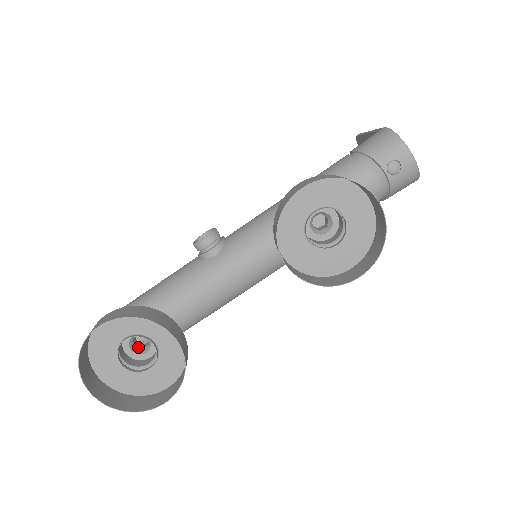
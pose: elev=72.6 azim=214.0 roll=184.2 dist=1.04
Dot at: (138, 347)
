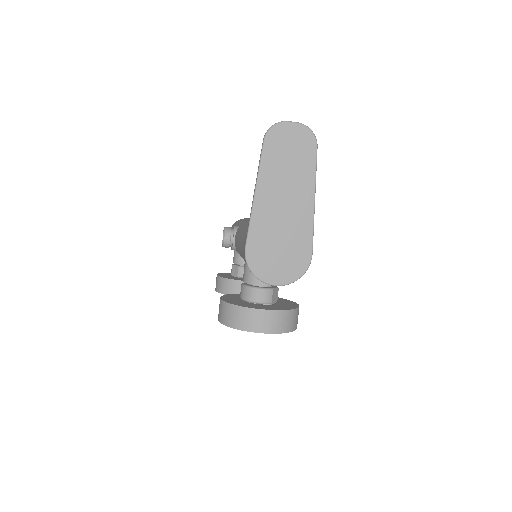
Dot at: occluded
